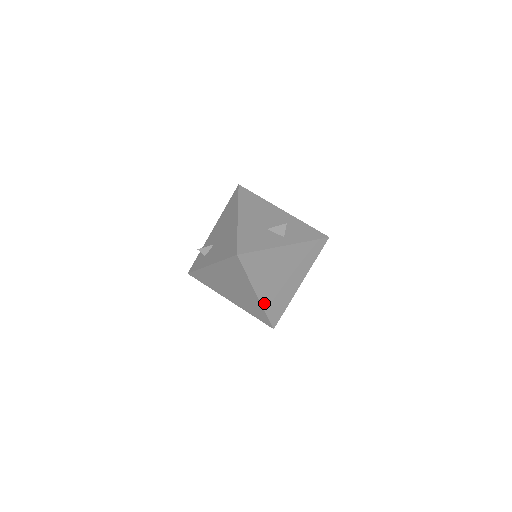
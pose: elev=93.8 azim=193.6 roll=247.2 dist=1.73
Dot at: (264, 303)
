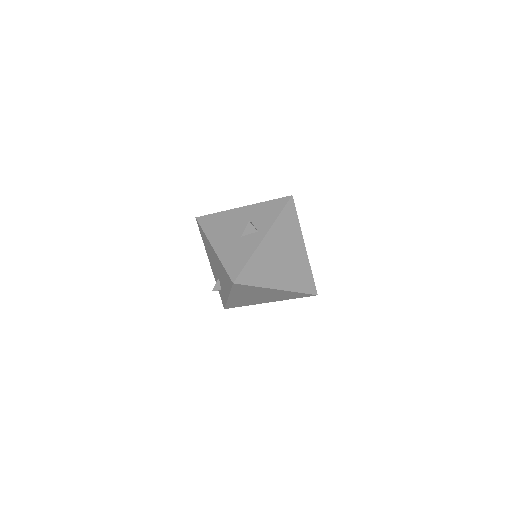
Dot at: (290, 288)
